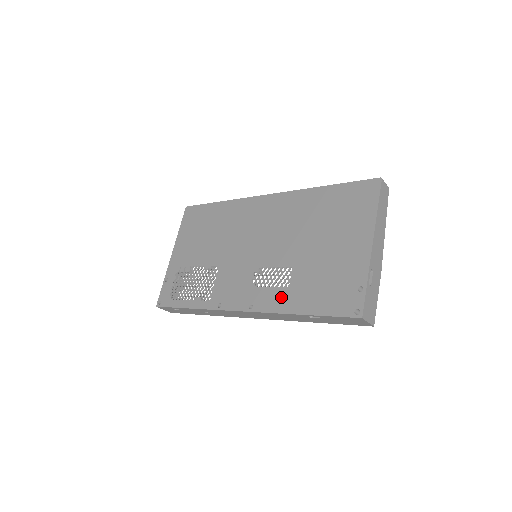
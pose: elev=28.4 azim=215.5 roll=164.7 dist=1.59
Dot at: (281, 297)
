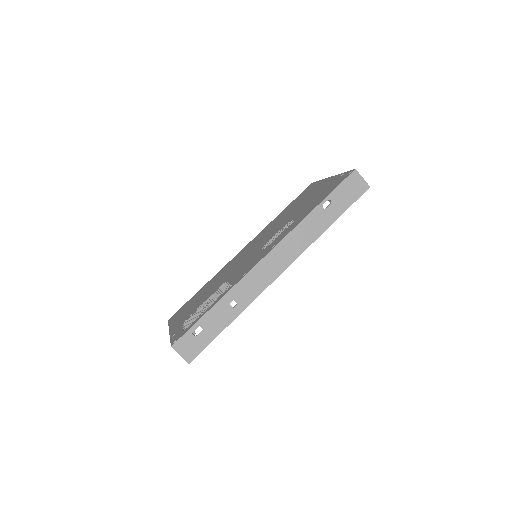
Dot at: (294, 224)
